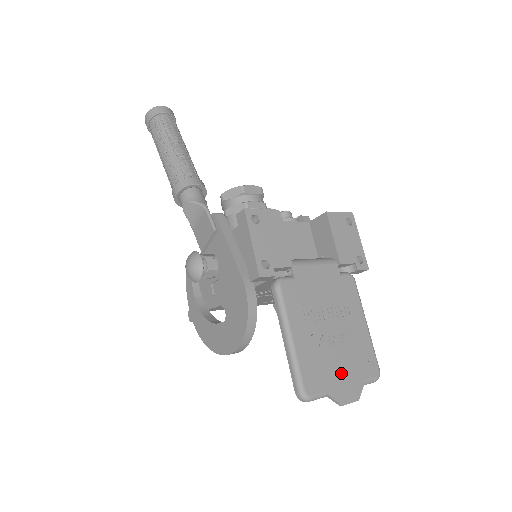
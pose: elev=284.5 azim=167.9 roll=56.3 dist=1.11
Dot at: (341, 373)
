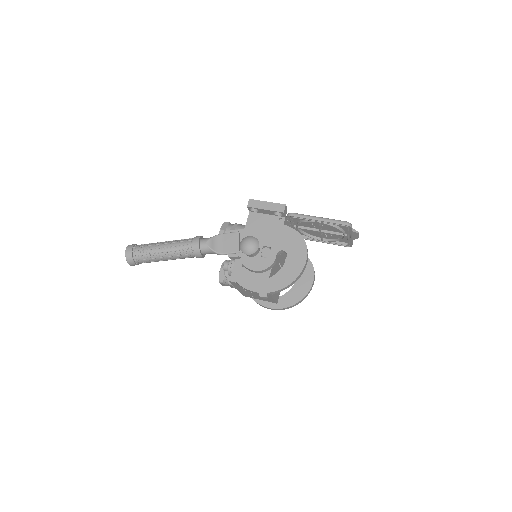
Dot at: occluded
